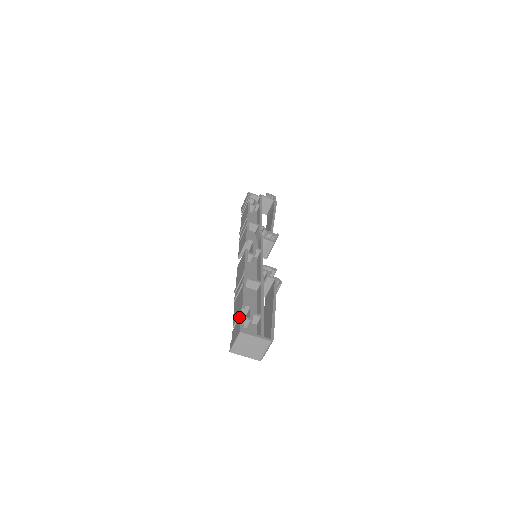
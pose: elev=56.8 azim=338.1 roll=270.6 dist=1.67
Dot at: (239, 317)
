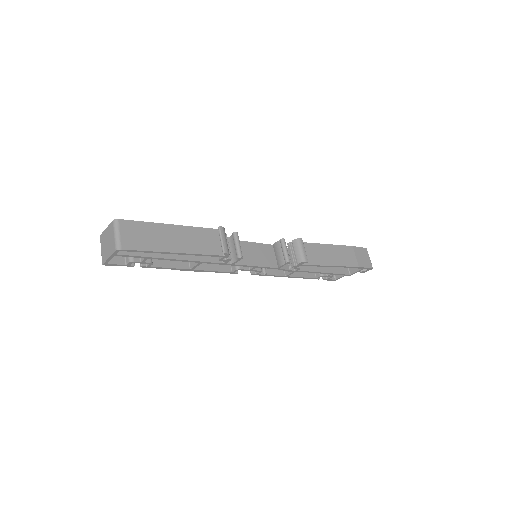
Dot at: occluded
